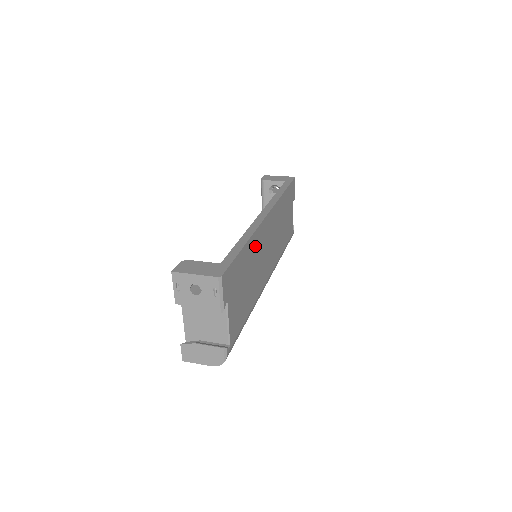
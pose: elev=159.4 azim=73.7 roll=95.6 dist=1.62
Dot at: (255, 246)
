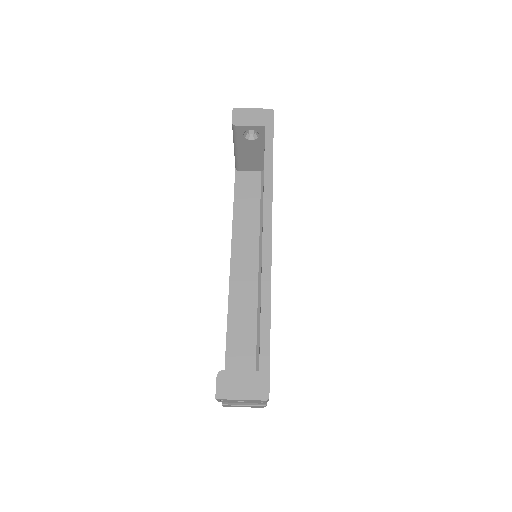
Dot at: occluded
